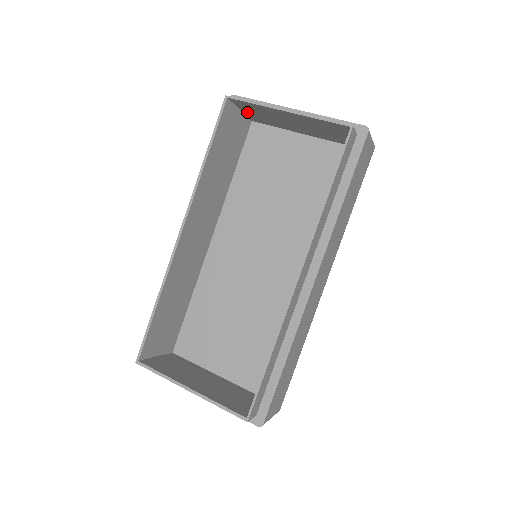
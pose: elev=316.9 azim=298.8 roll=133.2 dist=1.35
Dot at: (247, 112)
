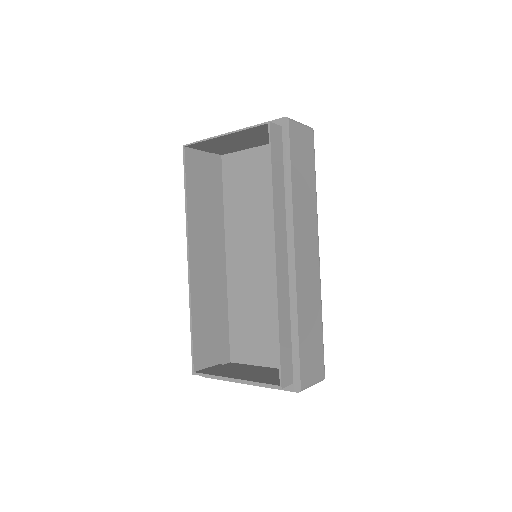
Dot at: (208, 150)
